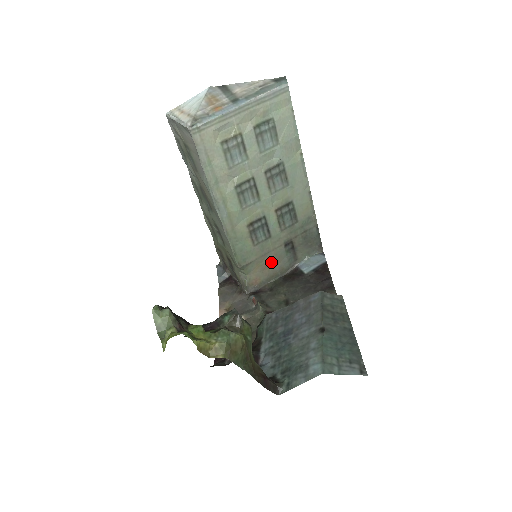
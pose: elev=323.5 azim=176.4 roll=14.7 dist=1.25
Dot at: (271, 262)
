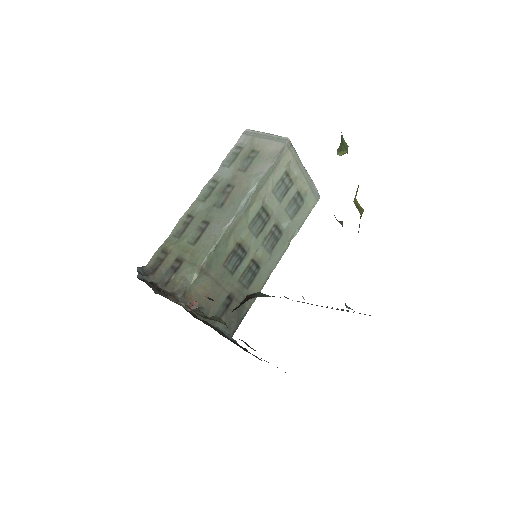
Dot at: (211, 297)
